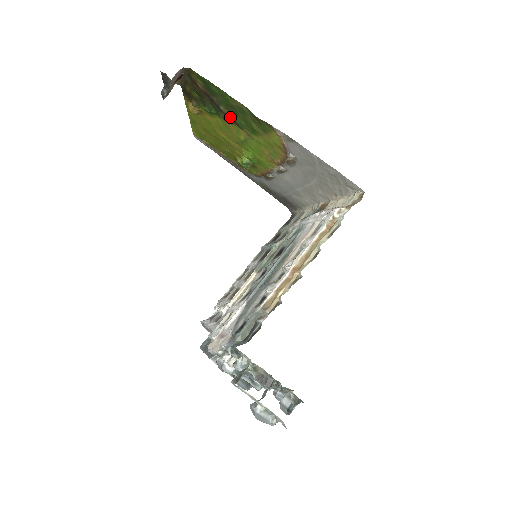
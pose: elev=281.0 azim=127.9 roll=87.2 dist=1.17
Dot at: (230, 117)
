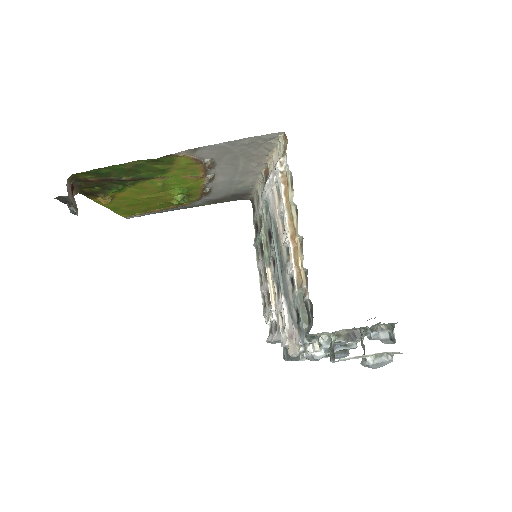
Dot at: (136, 179)
